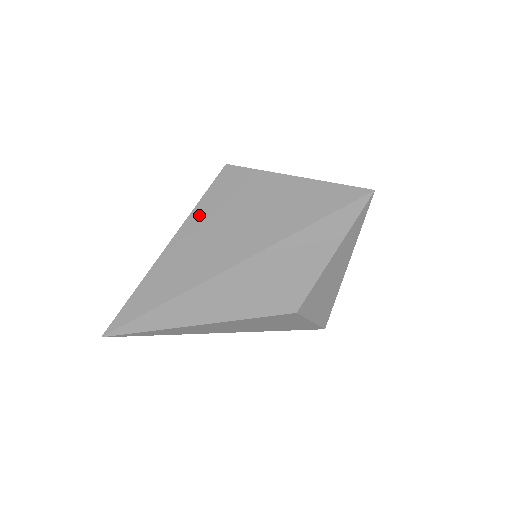
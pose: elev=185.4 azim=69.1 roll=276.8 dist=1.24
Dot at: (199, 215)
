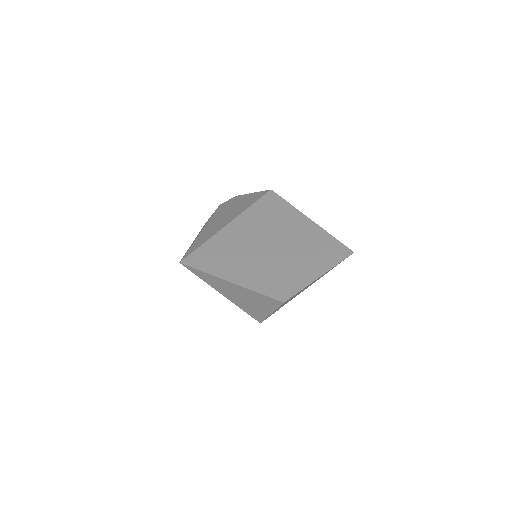
Dot at: (255, 212)
